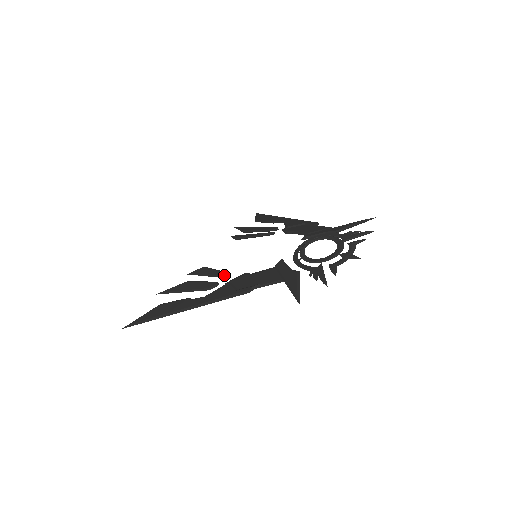
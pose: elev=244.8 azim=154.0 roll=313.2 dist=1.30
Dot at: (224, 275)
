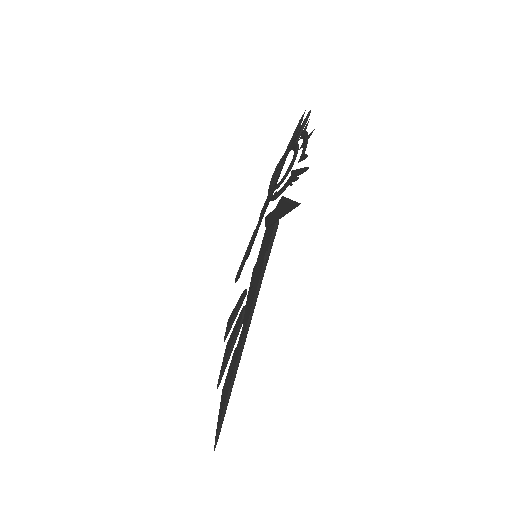
Dot at: (243, 294)
